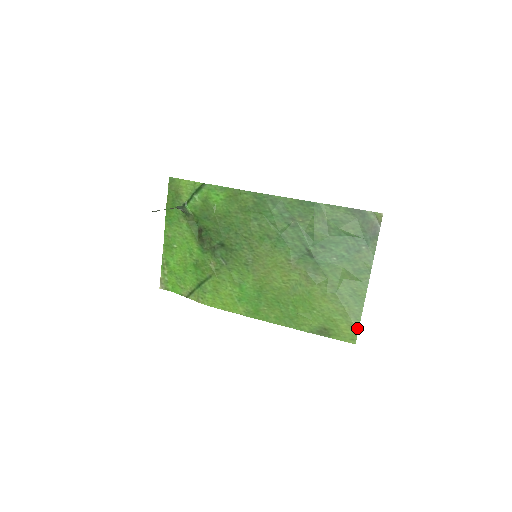
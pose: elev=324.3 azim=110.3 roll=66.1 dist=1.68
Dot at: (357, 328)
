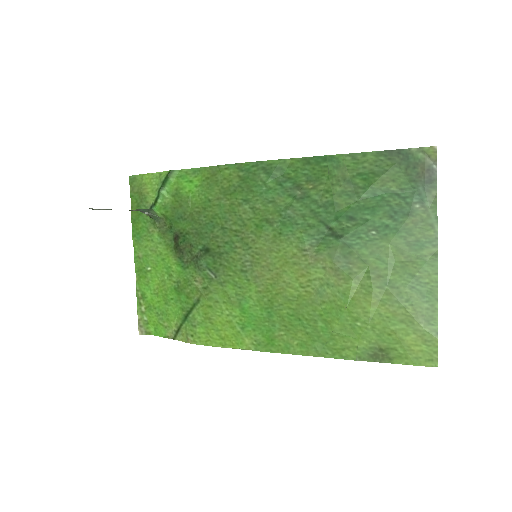
Dot at: (434, 339)
